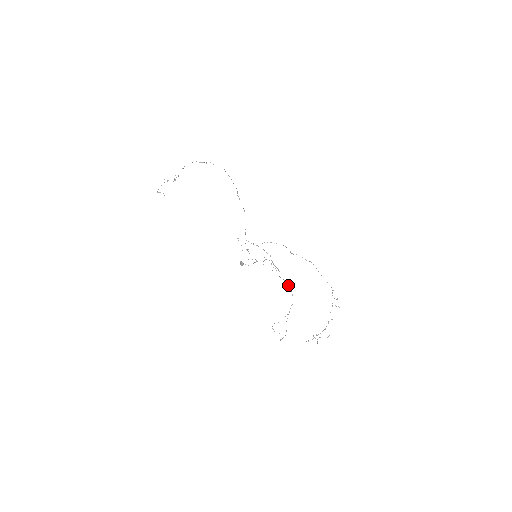
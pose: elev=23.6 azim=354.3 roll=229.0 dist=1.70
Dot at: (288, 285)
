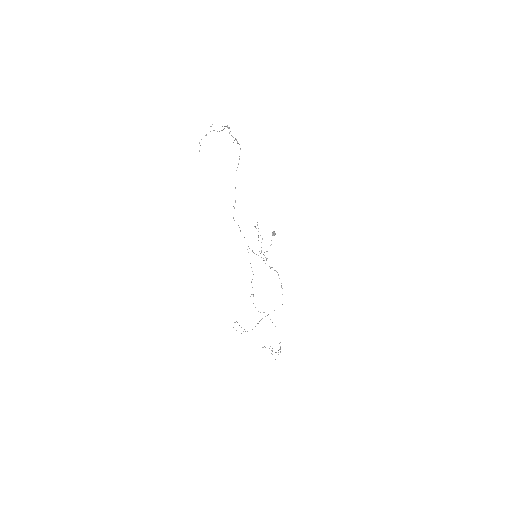
Dot at: occluded
